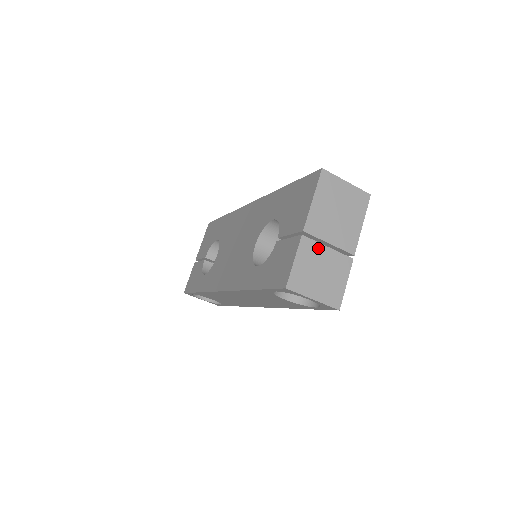
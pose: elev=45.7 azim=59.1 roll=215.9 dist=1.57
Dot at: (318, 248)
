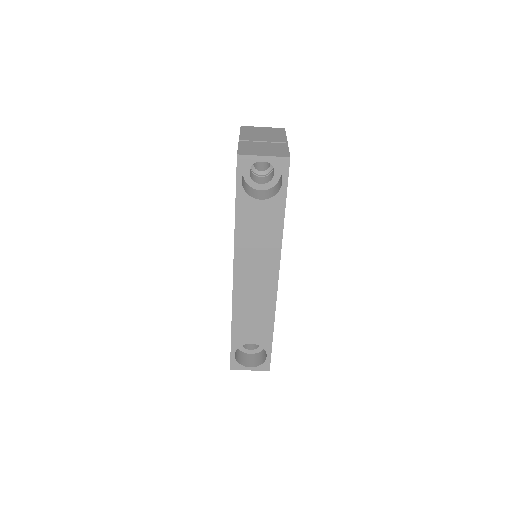
Dot at: (255, 143)
